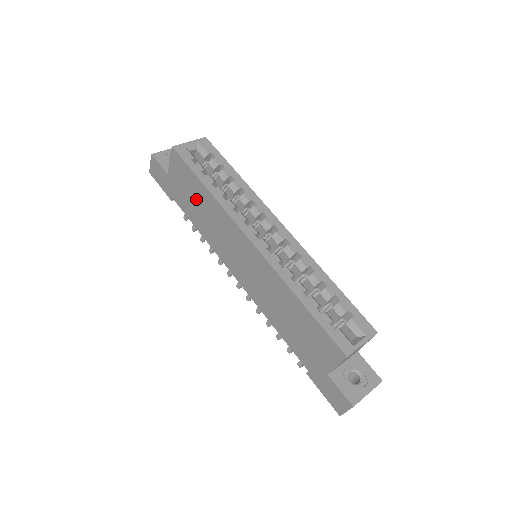
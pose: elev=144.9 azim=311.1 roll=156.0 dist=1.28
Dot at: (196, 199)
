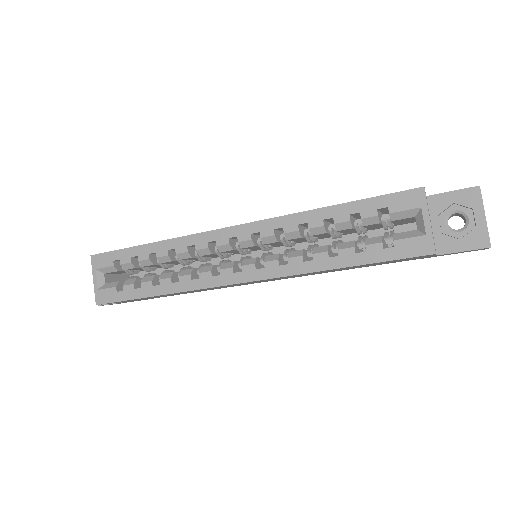
Dot at: occluded
